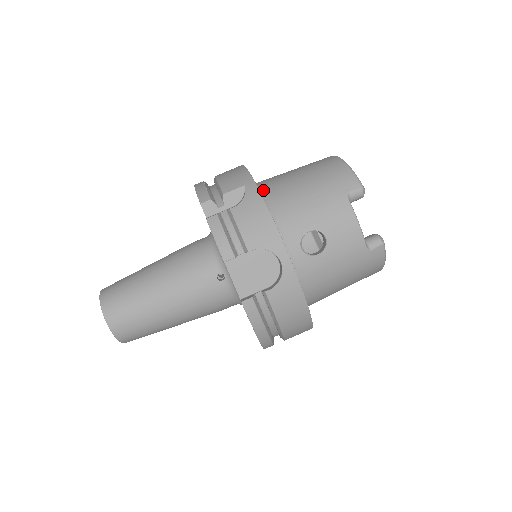
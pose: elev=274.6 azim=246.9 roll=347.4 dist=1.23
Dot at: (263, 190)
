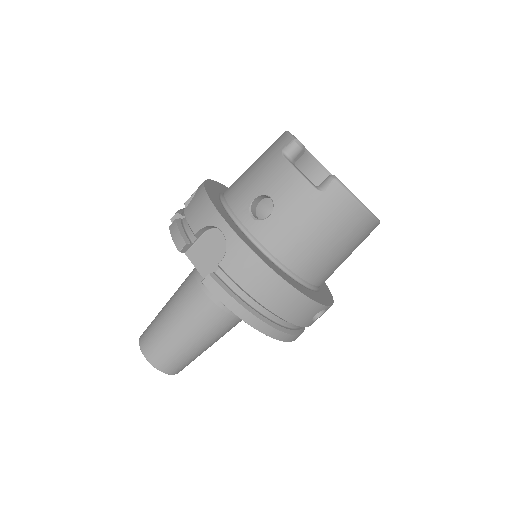
Dot at: occluded
